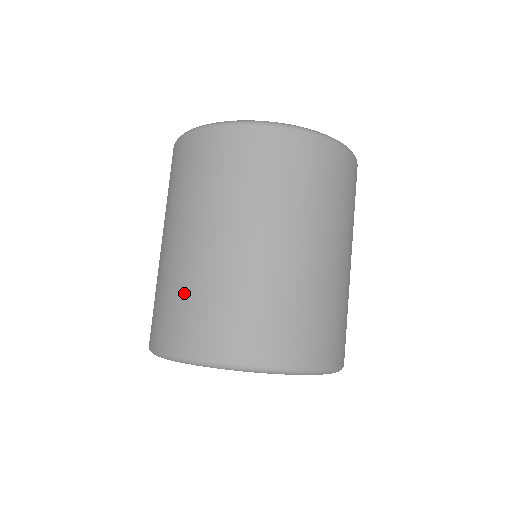
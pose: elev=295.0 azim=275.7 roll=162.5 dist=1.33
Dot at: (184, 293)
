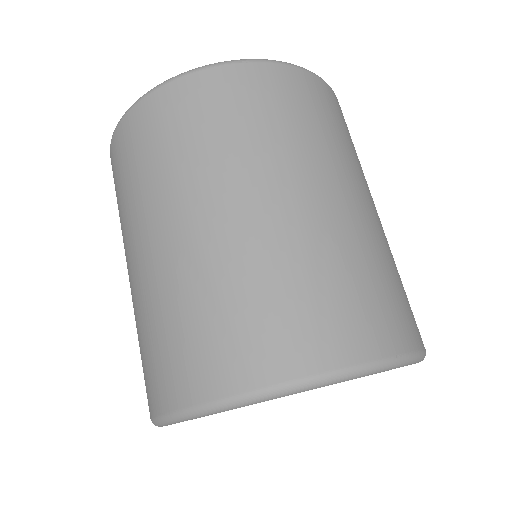
Dot at: (184, 310)
